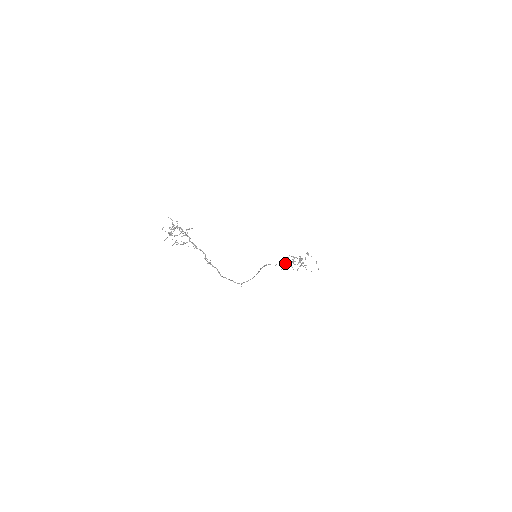
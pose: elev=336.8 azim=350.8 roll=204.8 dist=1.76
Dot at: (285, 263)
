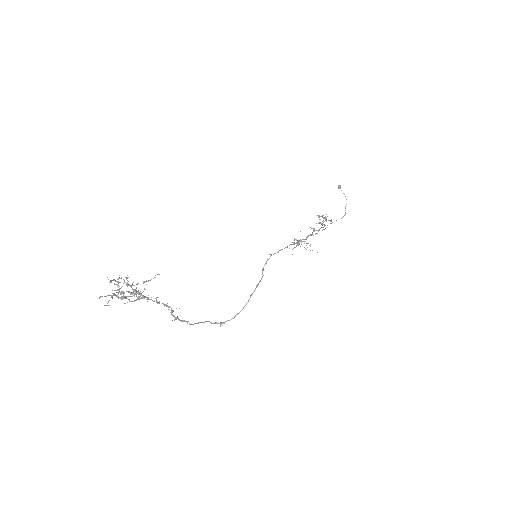
Dot at: (298, 241)
